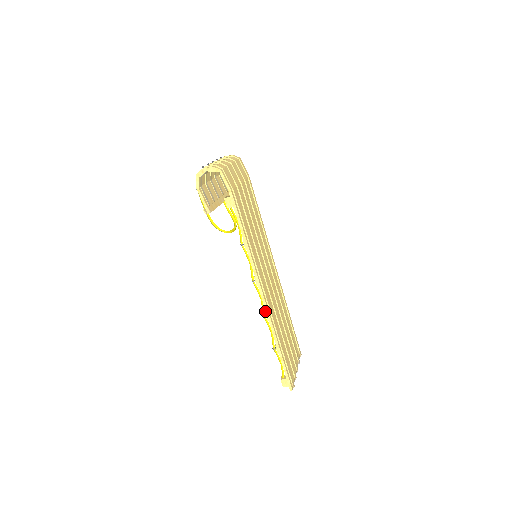
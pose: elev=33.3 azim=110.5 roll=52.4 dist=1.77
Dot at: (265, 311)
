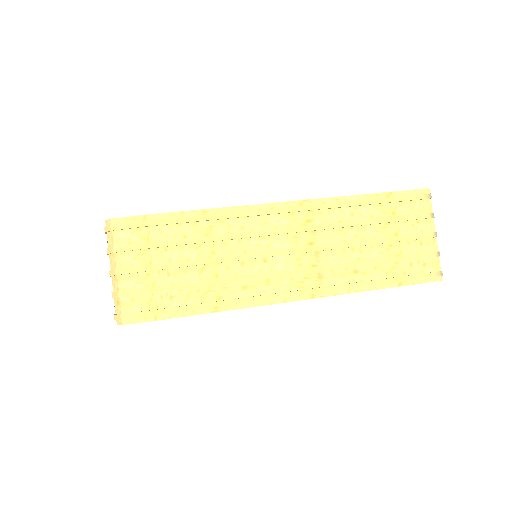
Dot at: (326, 292)
